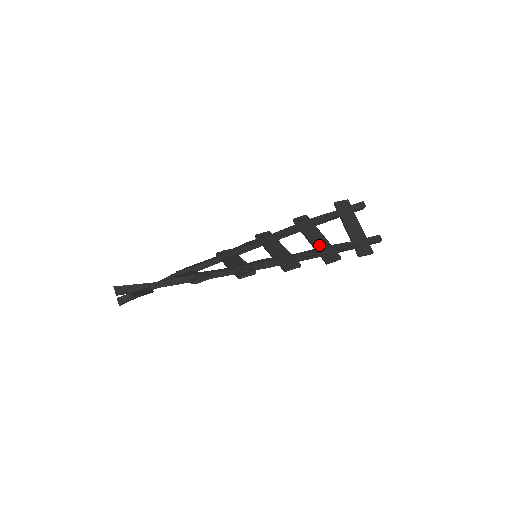
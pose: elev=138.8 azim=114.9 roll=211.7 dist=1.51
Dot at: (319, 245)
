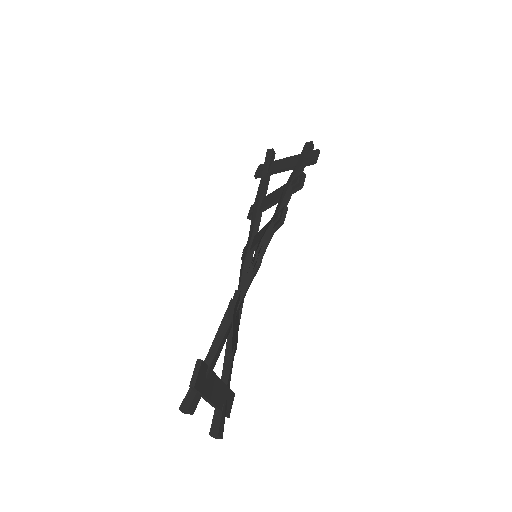
Dot at: (281, 193)
